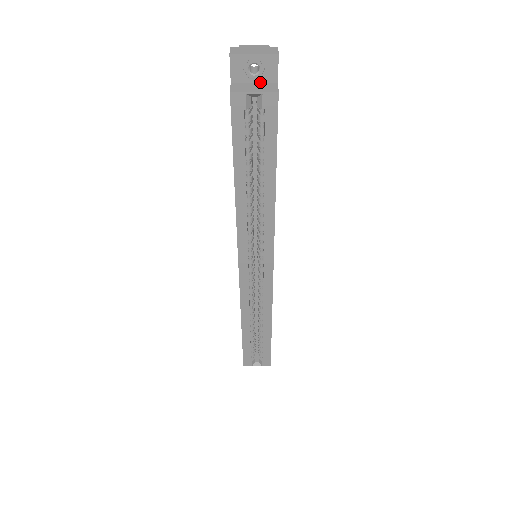
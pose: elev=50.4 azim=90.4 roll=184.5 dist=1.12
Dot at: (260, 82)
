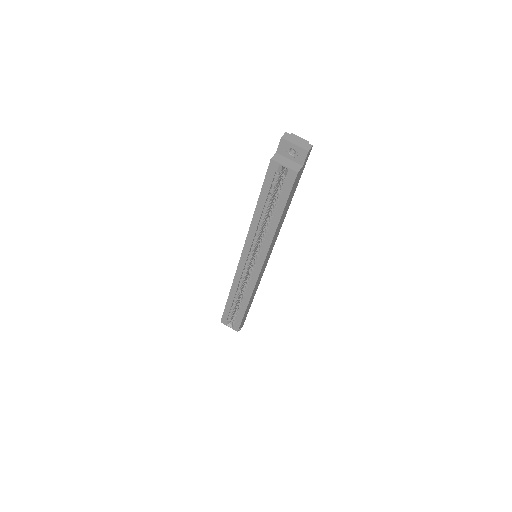
Dot at: (293, 160)
